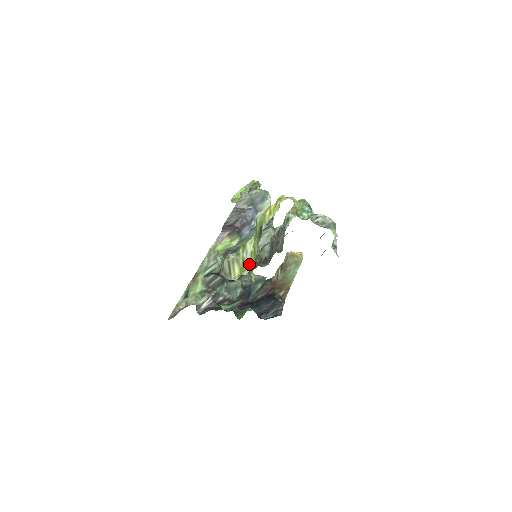
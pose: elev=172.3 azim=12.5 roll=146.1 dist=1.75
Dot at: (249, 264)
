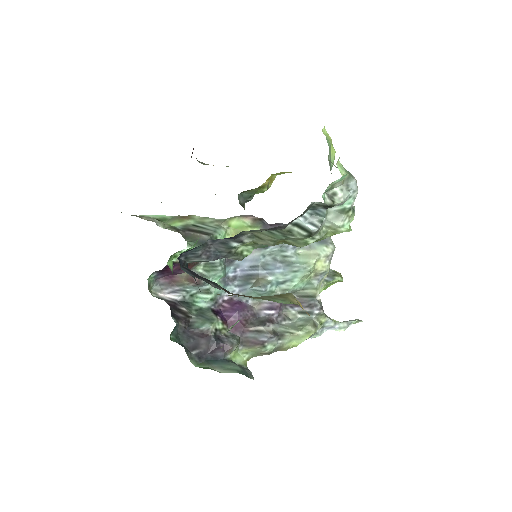
Dot at: occluded
